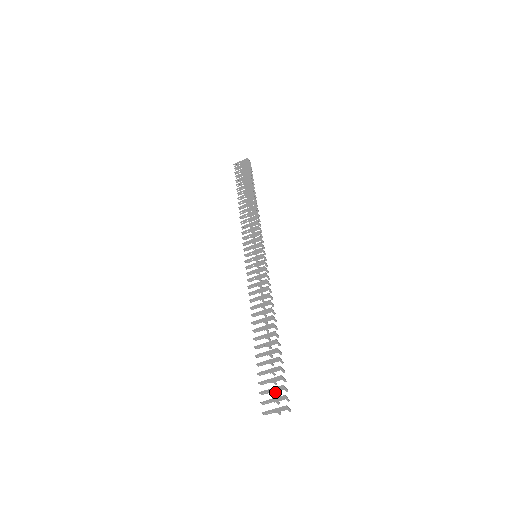
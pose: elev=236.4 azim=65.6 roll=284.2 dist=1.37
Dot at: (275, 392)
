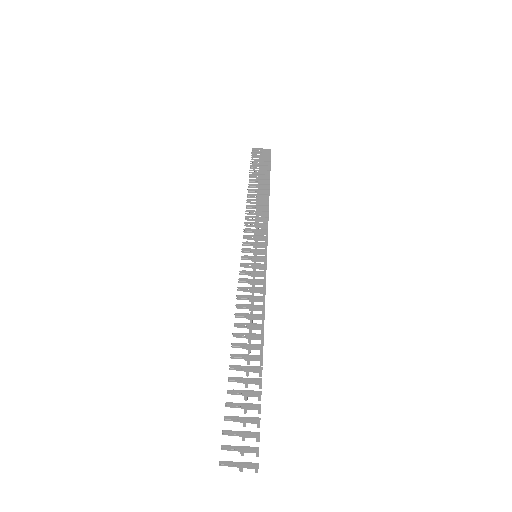
Dot at: (242, 437)
